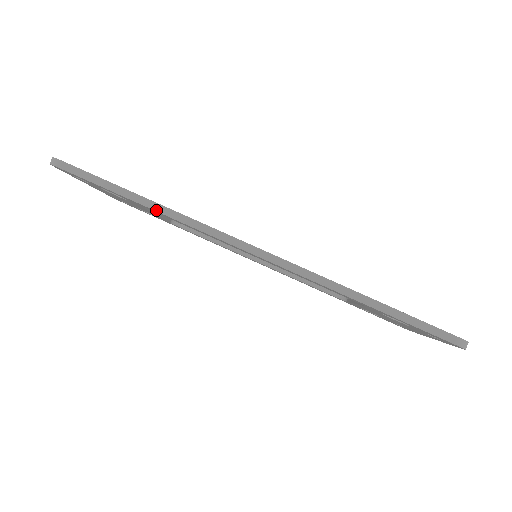
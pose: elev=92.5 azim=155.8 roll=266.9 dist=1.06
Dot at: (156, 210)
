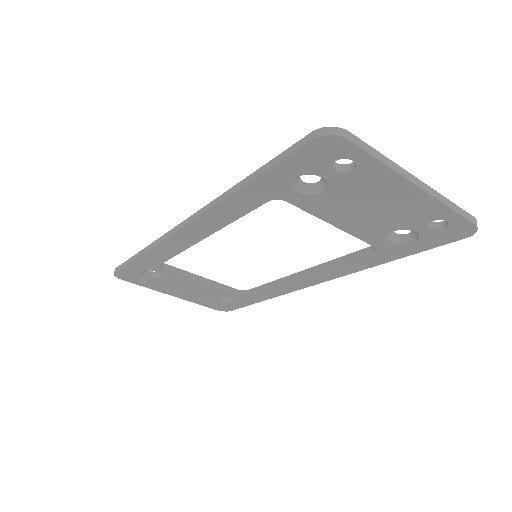
Dot at: (144, 252)
